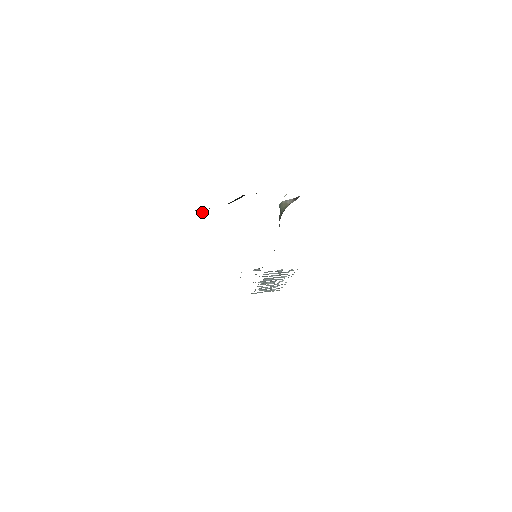
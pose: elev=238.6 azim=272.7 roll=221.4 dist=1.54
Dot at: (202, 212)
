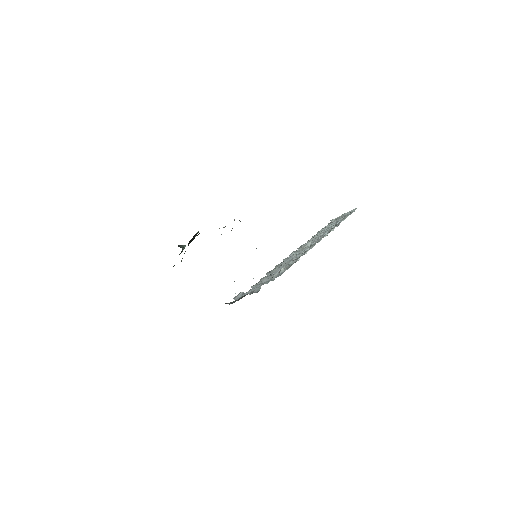
Dot at: occluded
